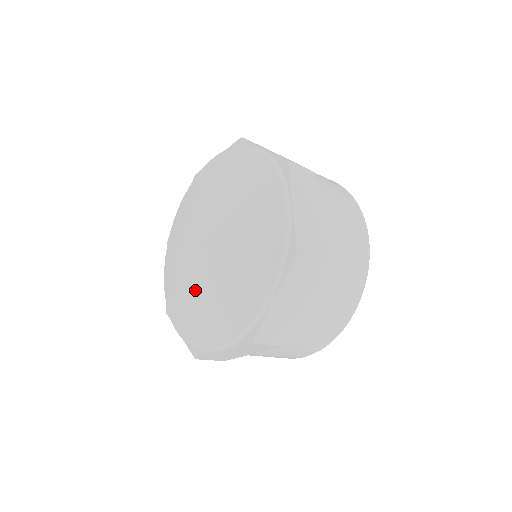
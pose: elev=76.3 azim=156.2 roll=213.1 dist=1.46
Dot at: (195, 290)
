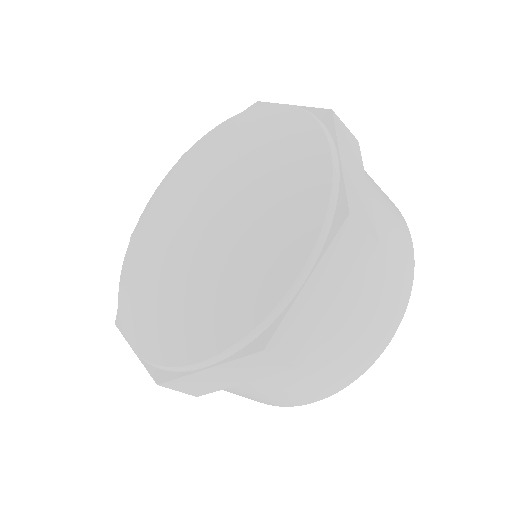
Dot at: (172, 280)
